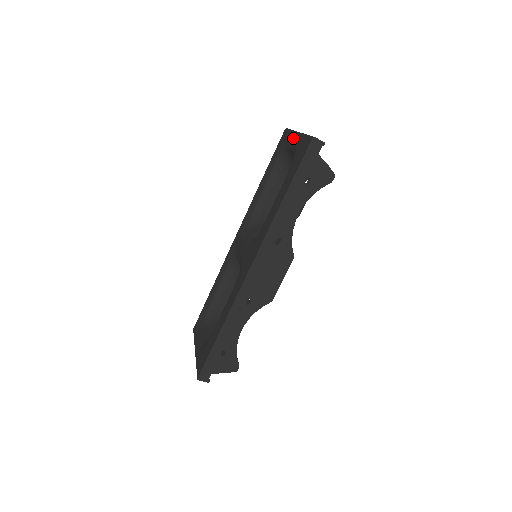
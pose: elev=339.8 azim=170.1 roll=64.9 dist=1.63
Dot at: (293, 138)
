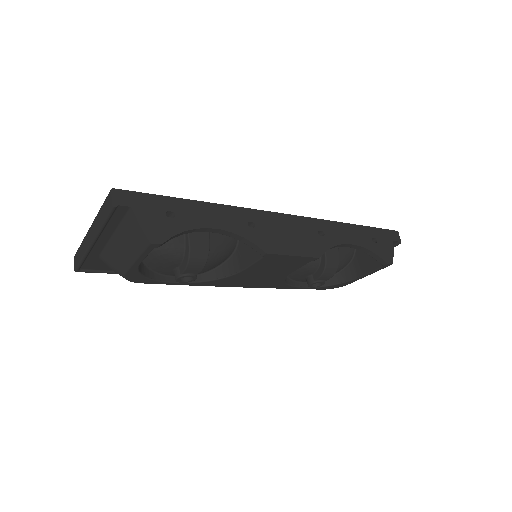
Dot at: occluded
